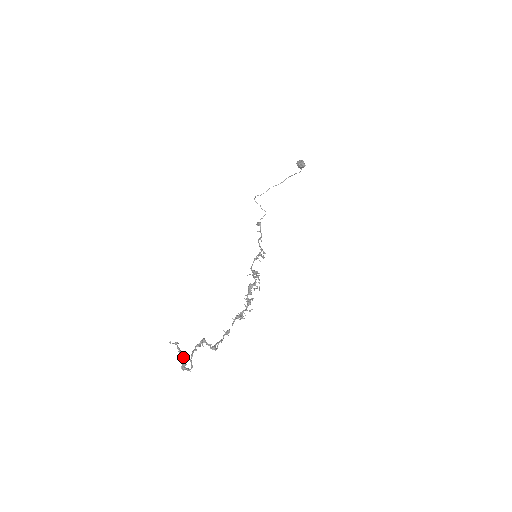
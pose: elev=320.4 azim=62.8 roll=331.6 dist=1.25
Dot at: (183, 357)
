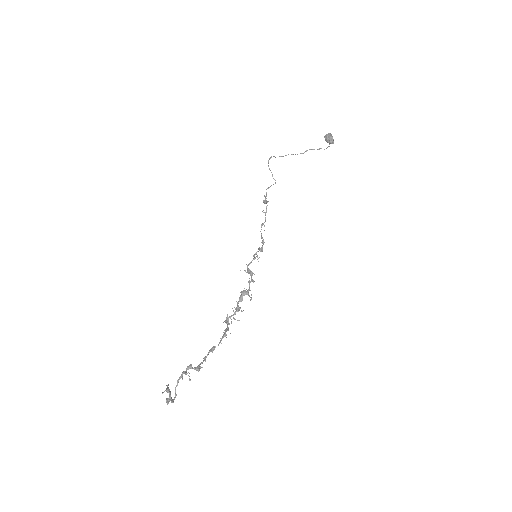
Dot at: (170, 394)
